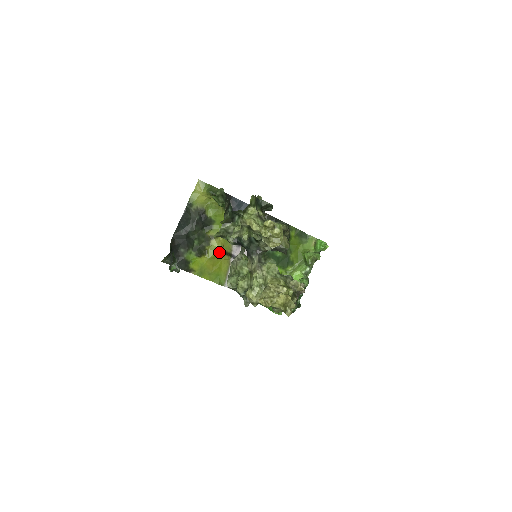
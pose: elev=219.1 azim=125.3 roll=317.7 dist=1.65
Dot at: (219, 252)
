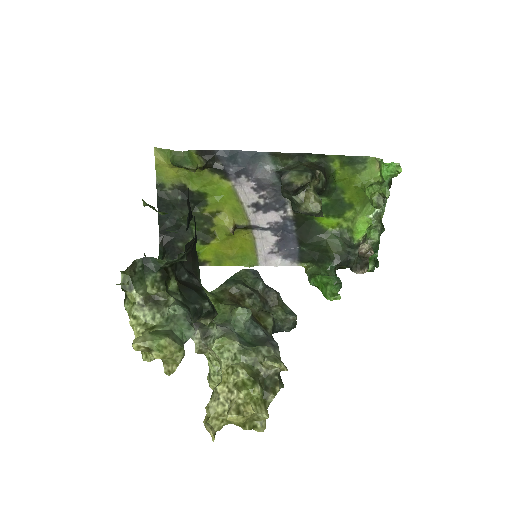
Dot at: (230, 231)
